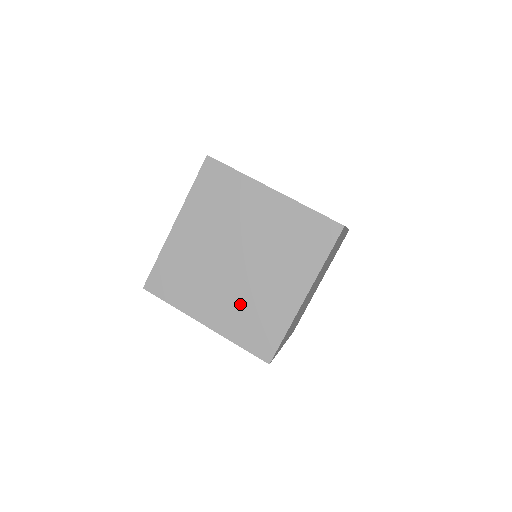
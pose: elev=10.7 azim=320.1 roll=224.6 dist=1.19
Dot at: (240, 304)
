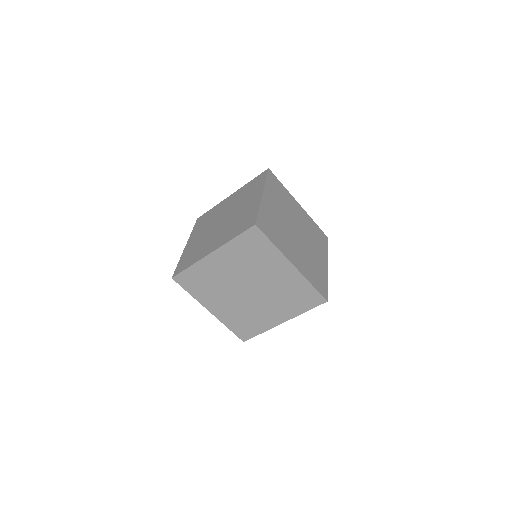
Dot at: (200, 243)
